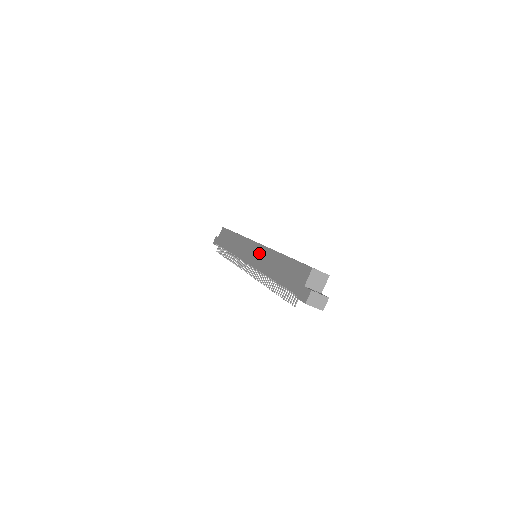
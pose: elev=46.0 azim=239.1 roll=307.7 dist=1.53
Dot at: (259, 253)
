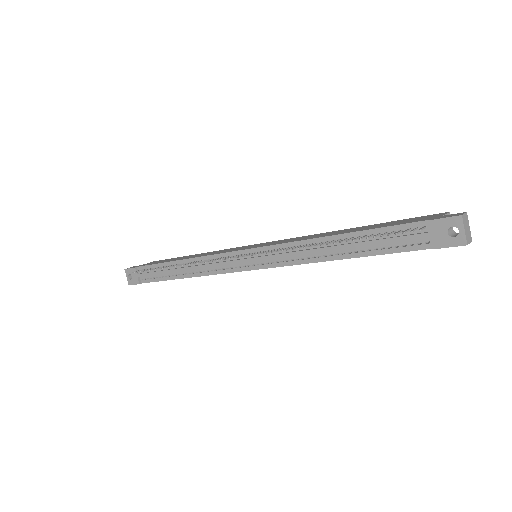
Dot at: (284, 240)
